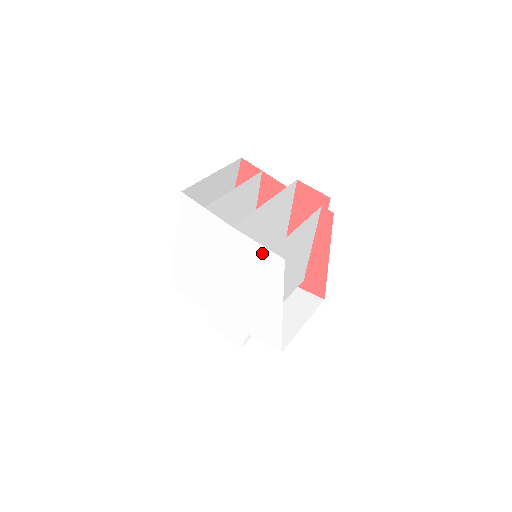
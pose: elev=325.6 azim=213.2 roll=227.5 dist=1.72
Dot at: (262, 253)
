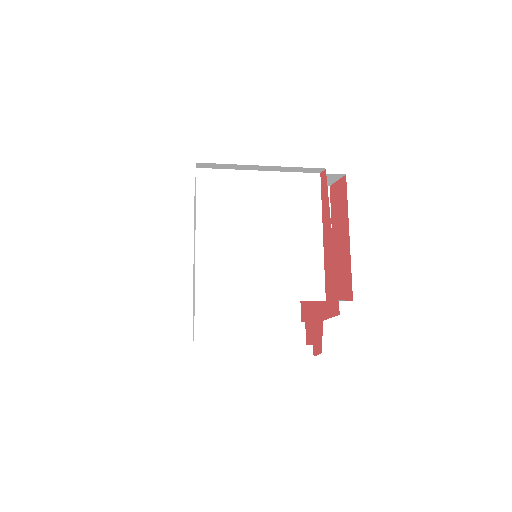
Dot at: occluded
